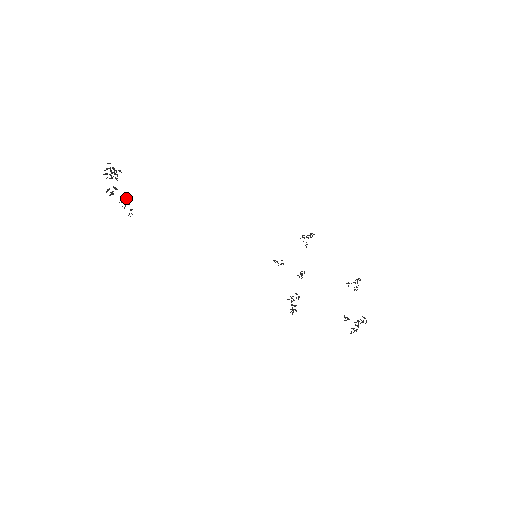
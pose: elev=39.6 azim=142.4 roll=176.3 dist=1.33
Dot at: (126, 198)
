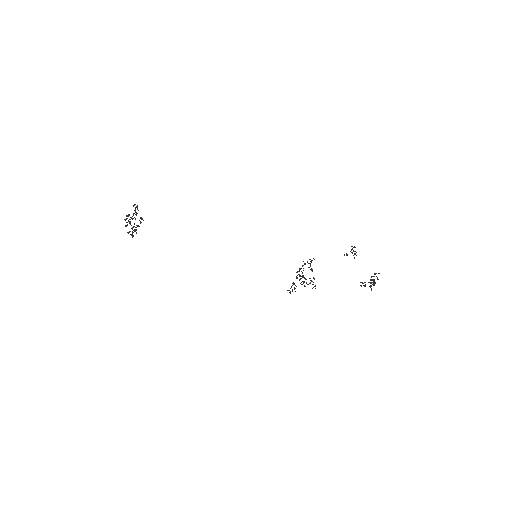
Dot at: (135, 204)
